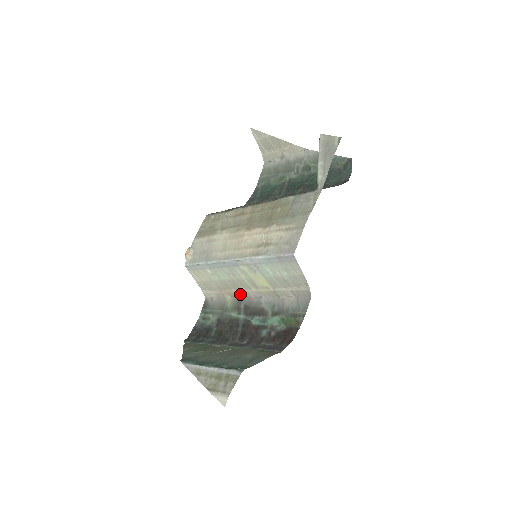
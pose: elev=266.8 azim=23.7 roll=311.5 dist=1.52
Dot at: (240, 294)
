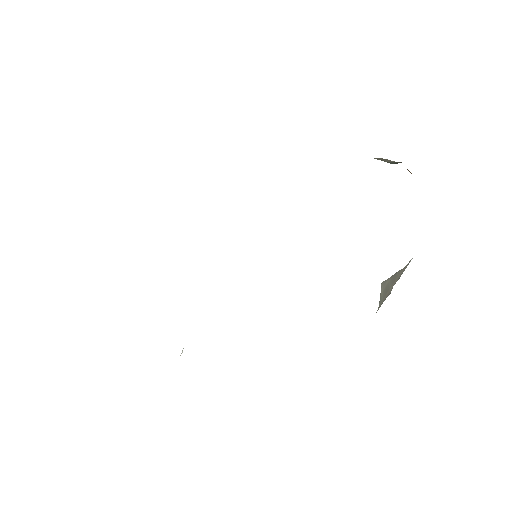
Dot at: occluded
